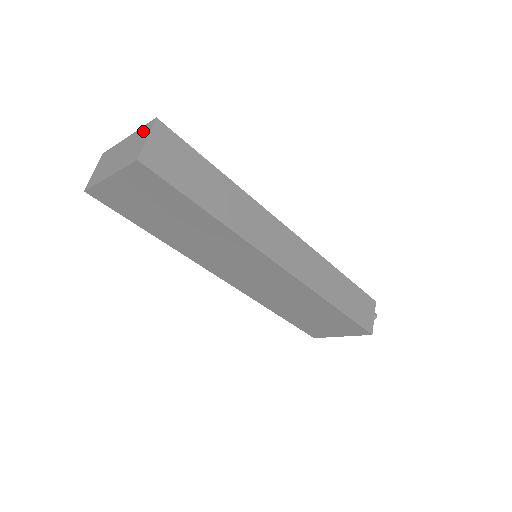
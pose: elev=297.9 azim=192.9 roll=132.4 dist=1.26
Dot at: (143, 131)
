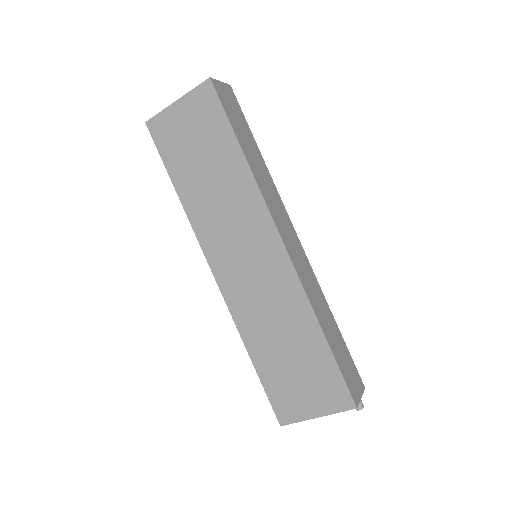
Dot at: occluded
